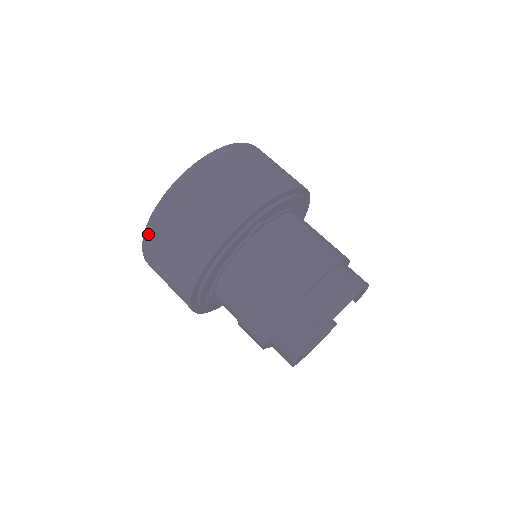
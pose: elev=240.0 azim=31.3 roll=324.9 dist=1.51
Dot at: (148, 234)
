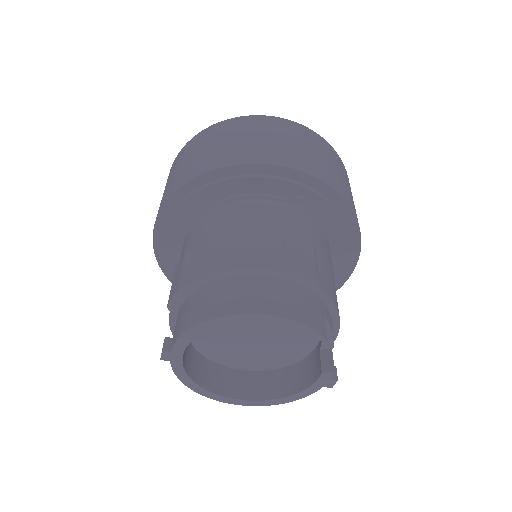
Dot at: occluded
